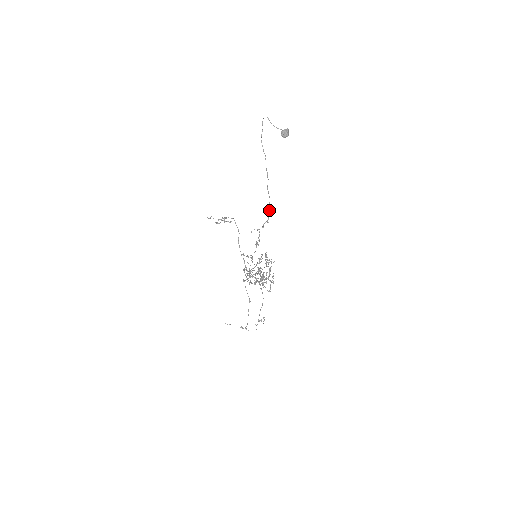
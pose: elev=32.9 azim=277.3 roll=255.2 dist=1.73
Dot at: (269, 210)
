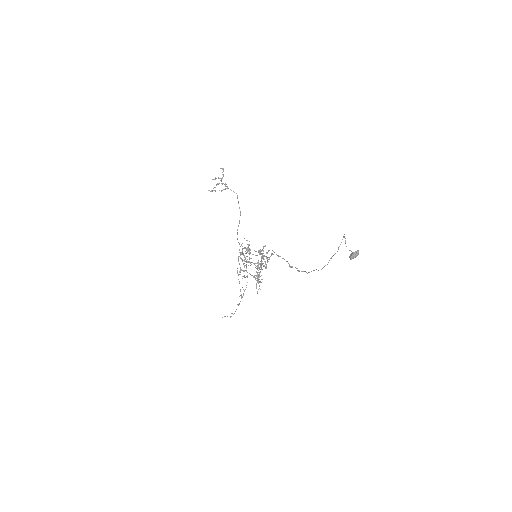
Dot at: occluded
